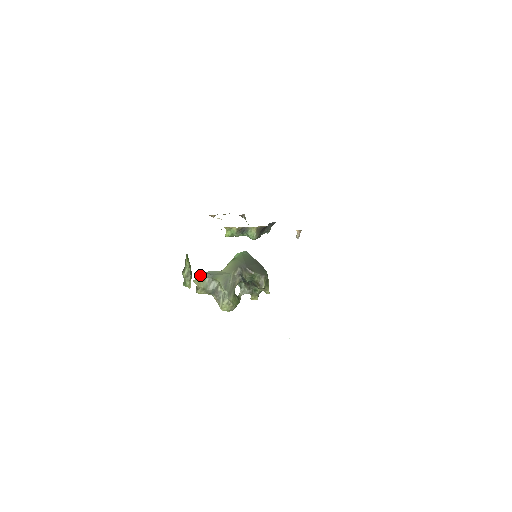
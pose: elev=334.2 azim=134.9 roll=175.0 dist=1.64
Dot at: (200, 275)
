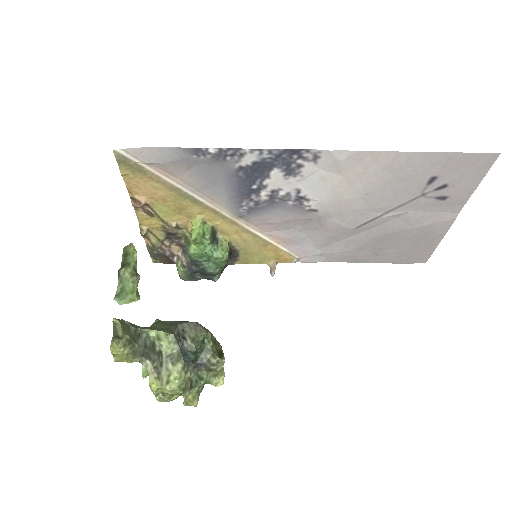
Dot at: occluded
